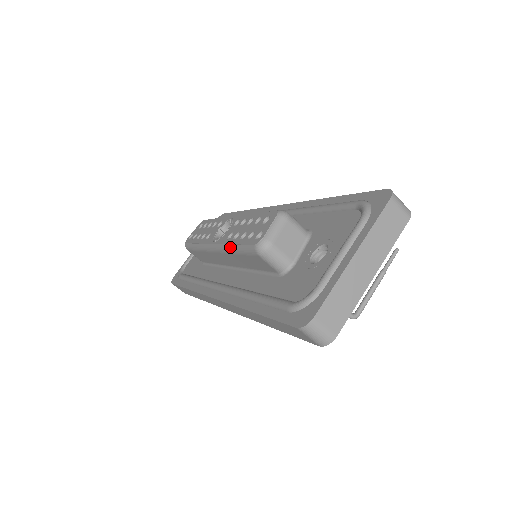
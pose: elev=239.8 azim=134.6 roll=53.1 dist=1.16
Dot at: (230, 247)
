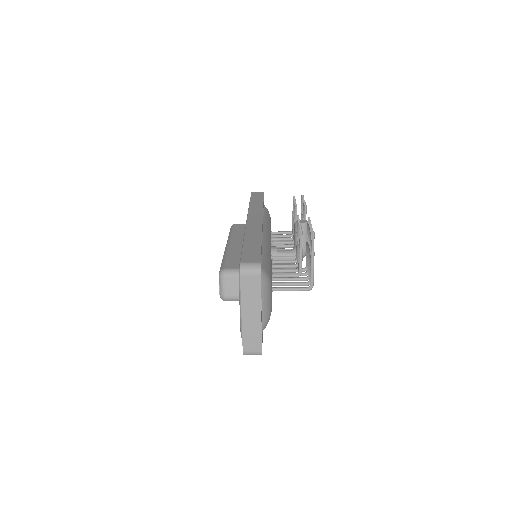
Dot at: occluded
